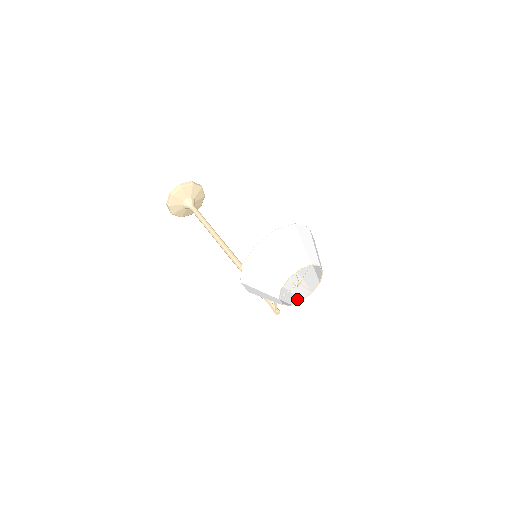
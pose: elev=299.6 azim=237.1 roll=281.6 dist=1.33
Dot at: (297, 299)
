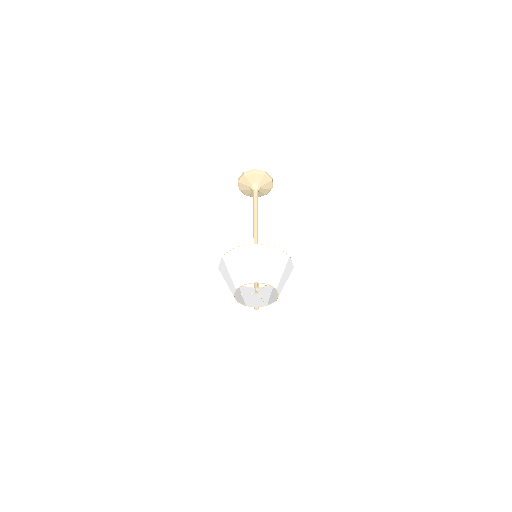
Dot at: (254, 304)
